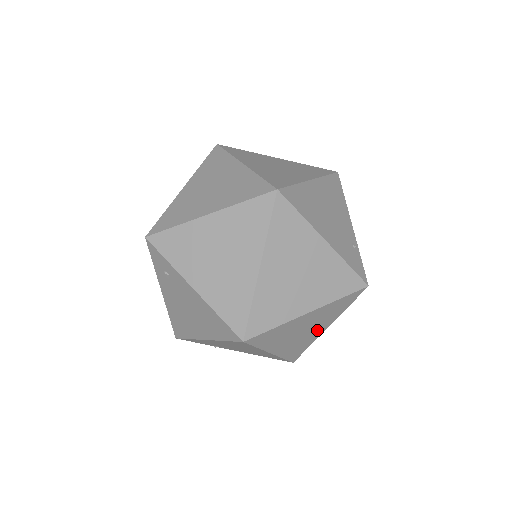
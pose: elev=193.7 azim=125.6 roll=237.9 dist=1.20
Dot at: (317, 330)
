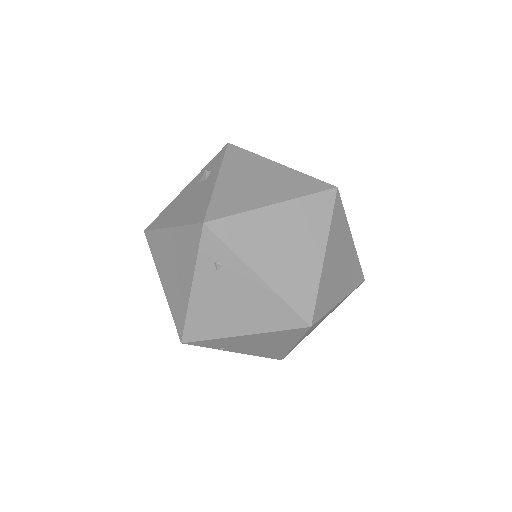
Dot at: occluded
